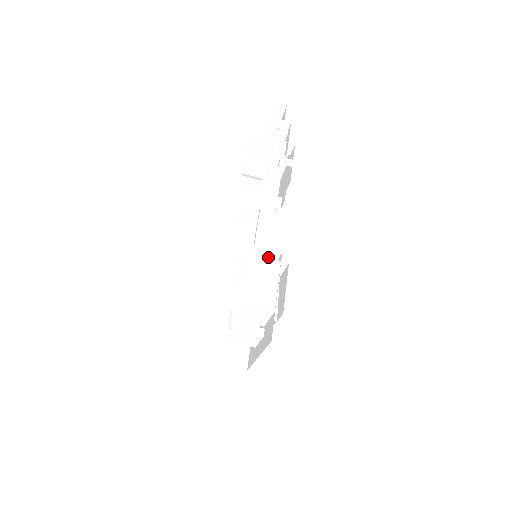
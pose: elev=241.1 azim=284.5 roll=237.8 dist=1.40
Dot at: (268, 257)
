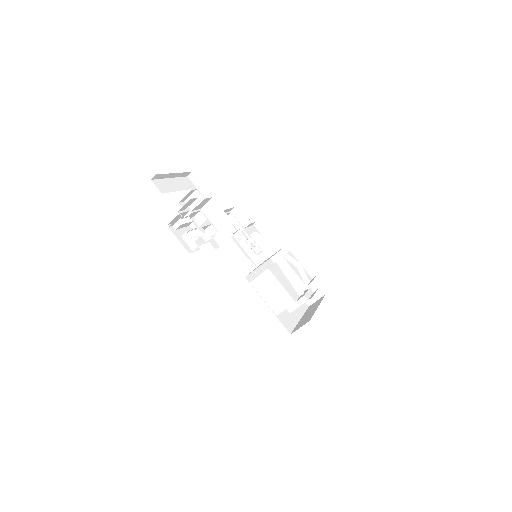
Dot at: occluded
